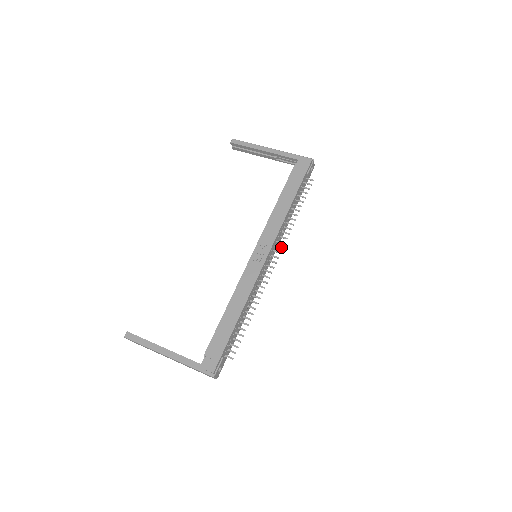
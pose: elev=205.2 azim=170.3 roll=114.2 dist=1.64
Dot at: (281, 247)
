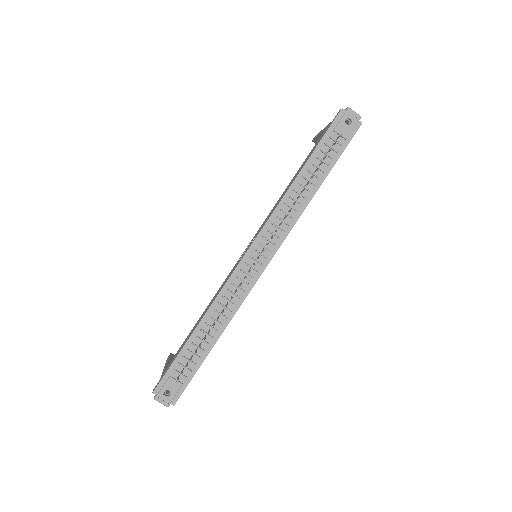
Dot at: (272, 236)
